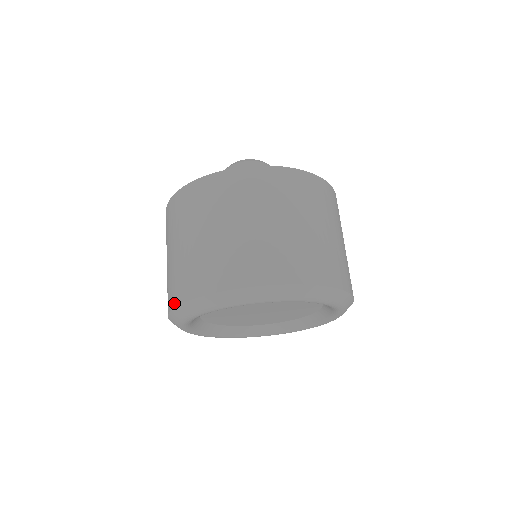
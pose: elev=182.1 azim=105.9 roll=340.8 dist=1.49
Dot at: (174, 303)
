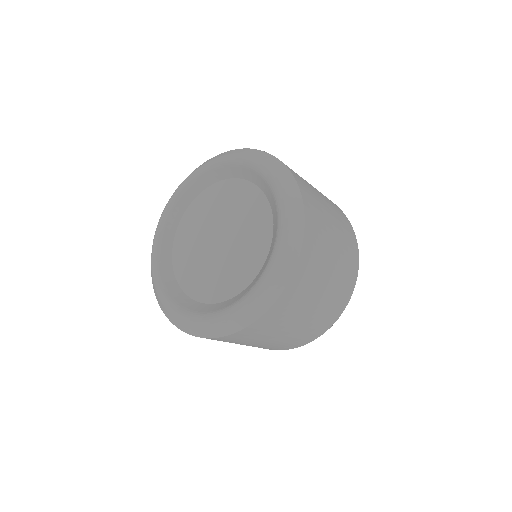
Dot at: occluded
